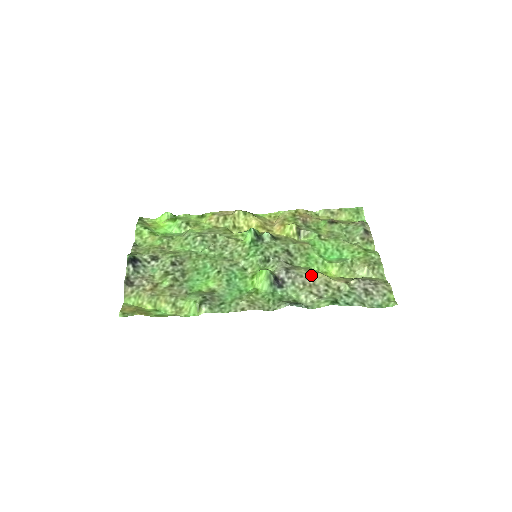
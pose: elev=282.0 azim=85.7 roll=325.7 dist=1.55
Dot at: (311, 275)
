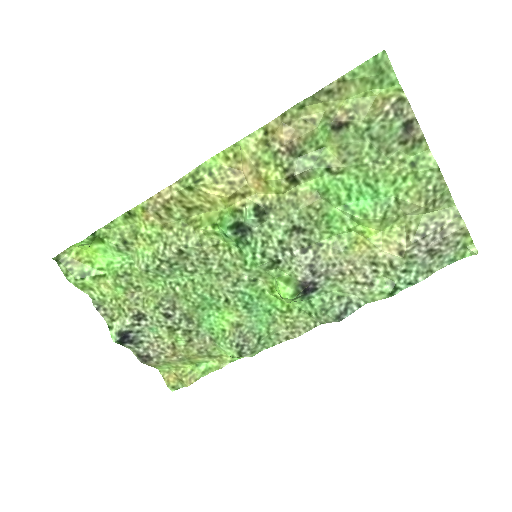
Dot at: (346, 256)
